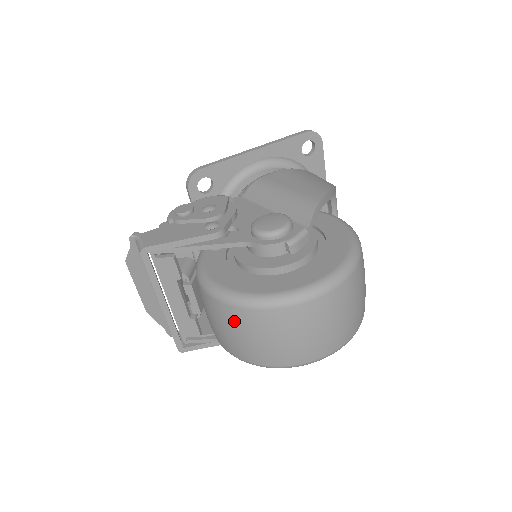
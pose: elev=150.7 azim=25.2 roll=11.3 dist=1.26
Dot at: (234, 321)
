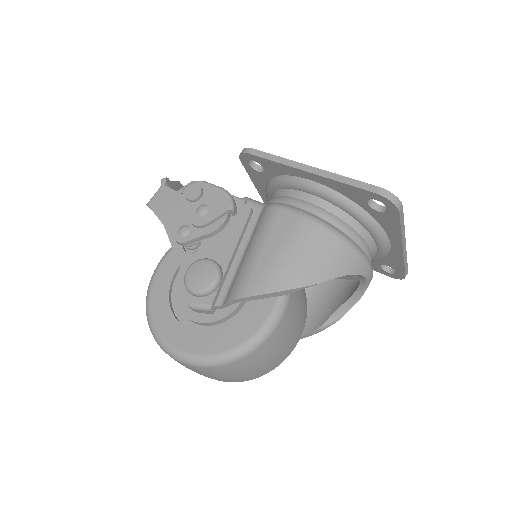
Dot at: occluded
